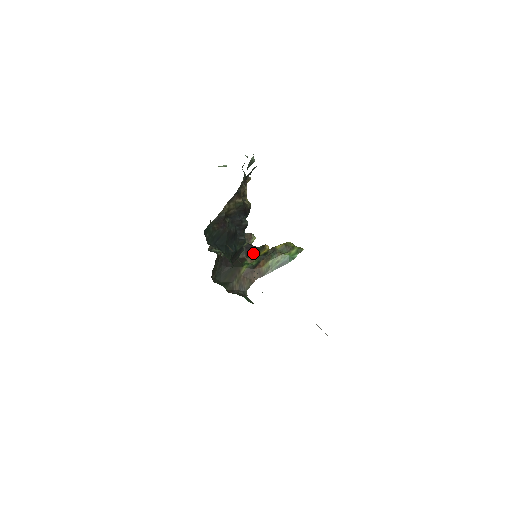
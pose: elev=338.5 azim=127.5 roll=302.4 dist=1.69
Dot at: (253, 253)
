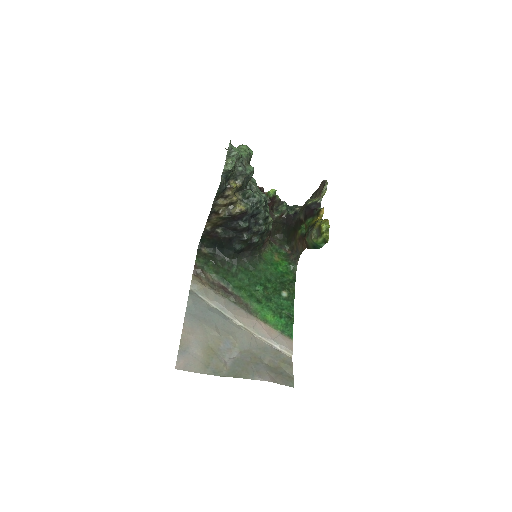
Dot at: (308, 218)
